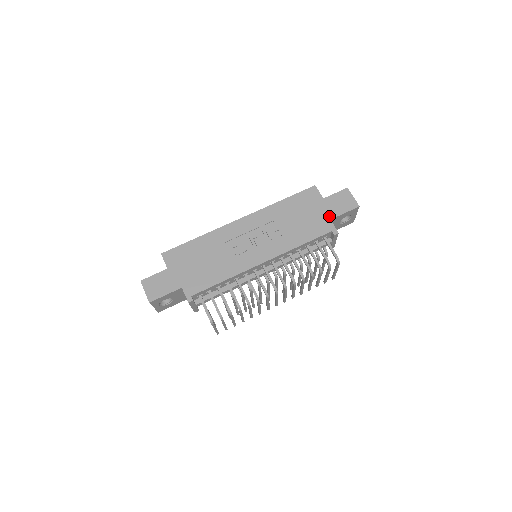
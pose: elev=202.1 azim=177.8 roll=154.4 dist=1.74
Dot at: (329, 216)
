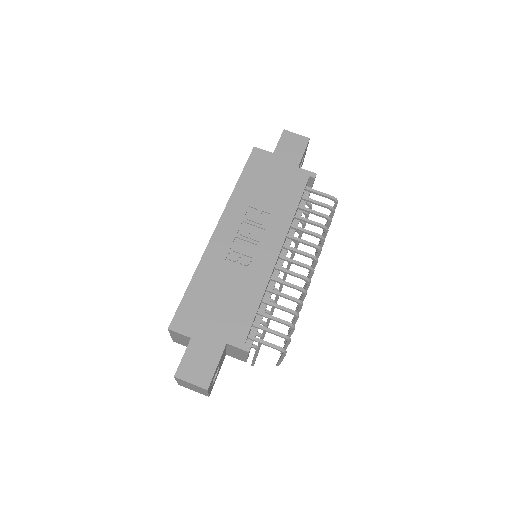
Dot at: (294, 165)
